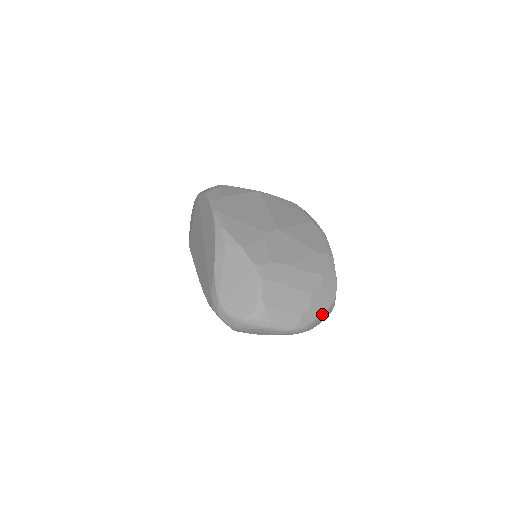
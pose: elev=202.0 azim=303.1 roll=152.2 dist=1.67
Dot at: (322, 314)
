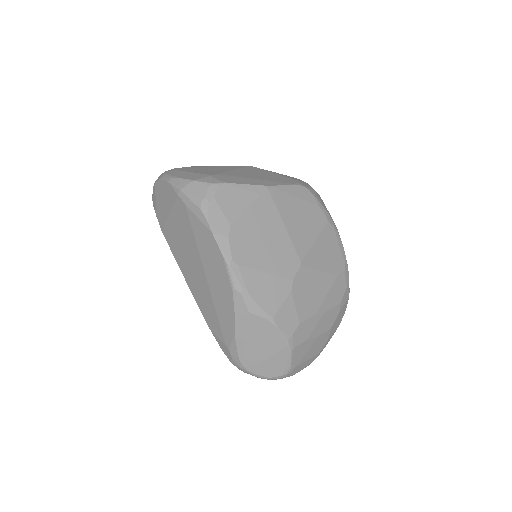
Dot at: (333, 334)
